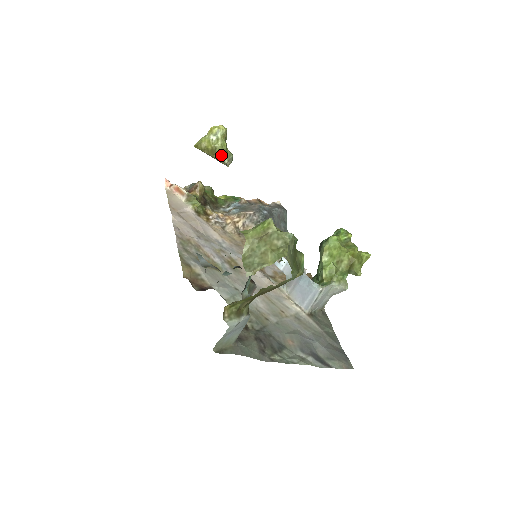
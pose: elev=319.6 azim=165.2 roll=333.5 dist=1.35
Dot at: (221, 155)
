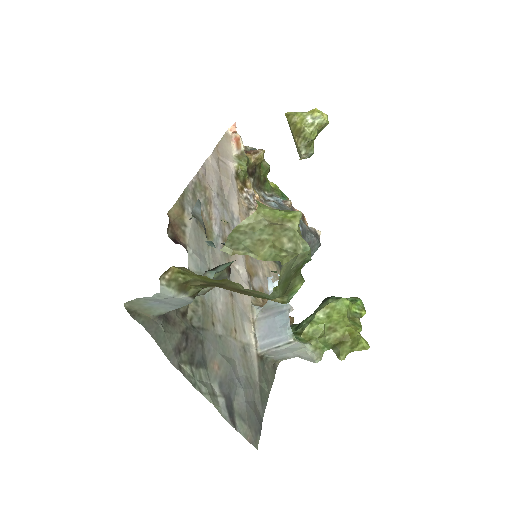
Dot at: (303, 142)
